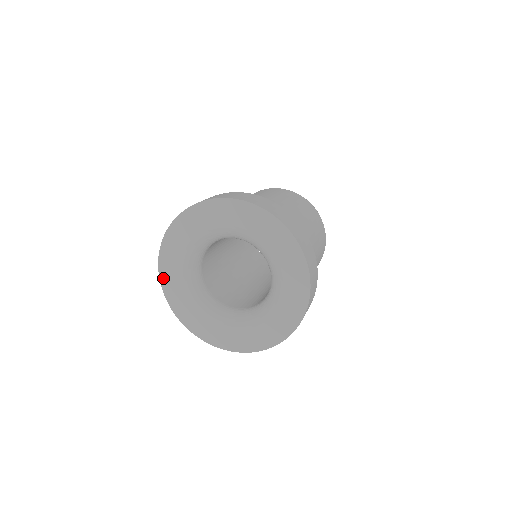
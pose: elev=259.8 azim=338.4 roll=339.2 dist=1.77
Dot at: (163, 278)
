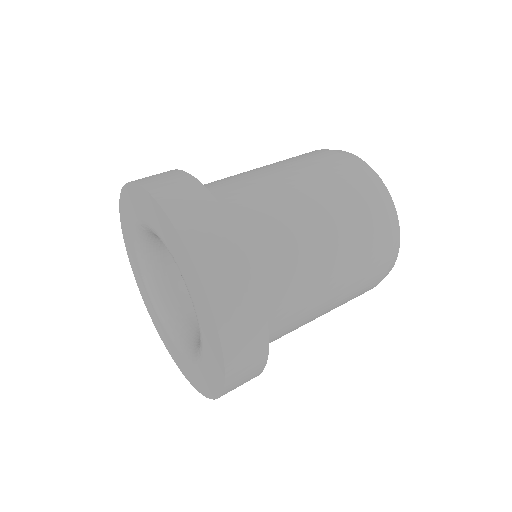
Dot at: (125, 194)
